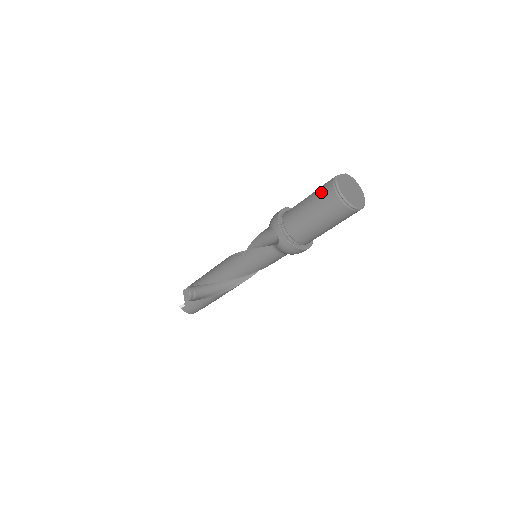
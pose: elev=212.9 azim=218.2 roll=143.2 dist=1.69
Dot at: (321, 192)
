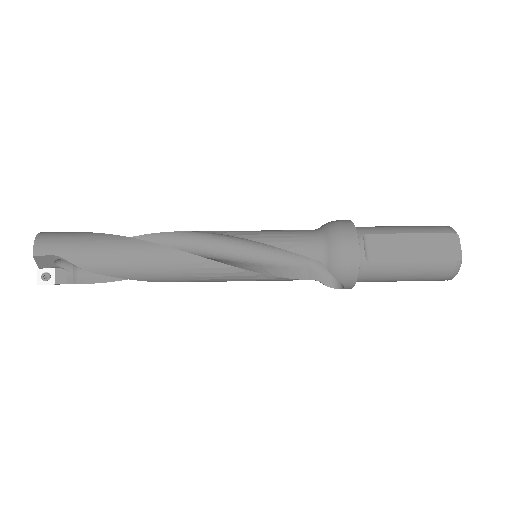
Dot at: (435, 272)
